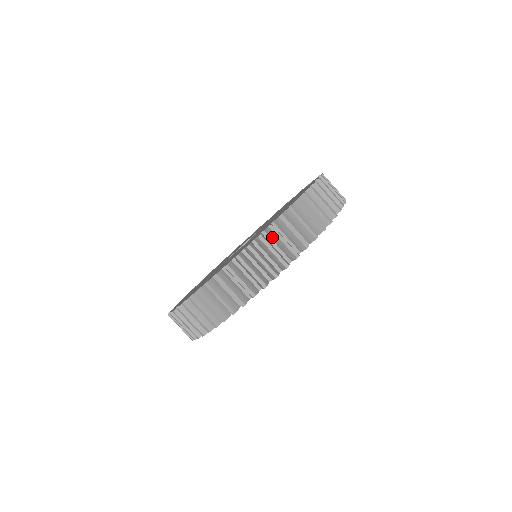
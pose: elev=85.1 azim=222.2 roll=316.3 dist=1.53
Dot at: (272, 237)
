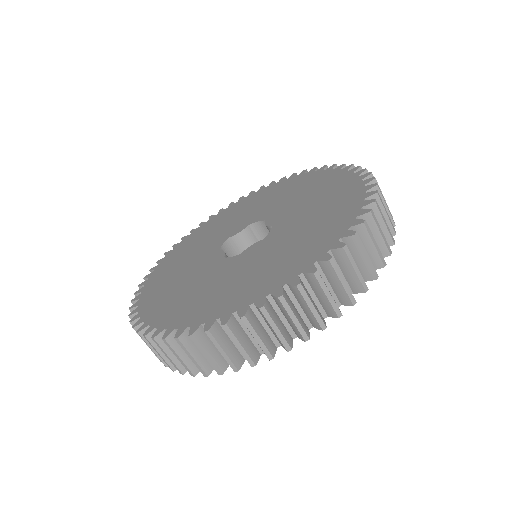
Dot at: occluded
